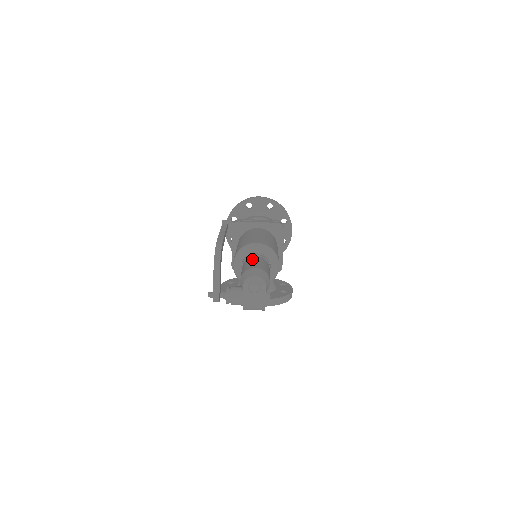
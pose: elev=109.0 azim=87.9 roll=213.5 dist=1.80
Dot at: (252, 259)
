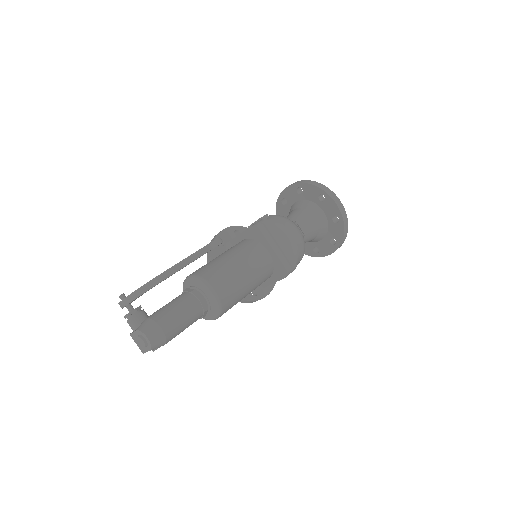
Dot at: (186, 305)
